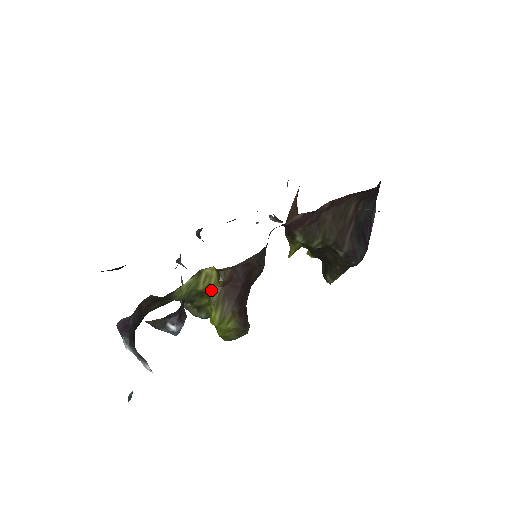
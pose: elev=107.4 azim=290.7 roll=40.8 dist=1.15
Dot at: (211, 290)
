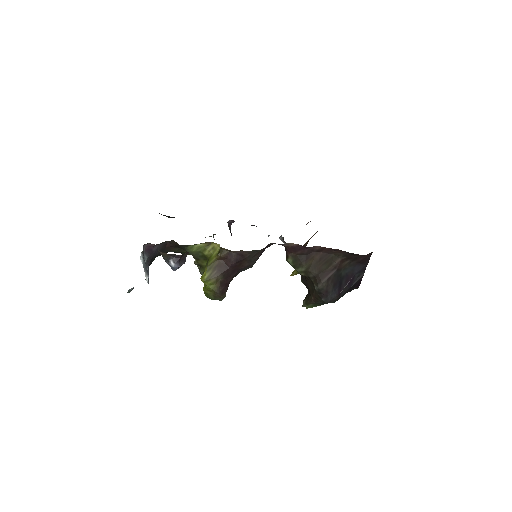
Dot at: (211, 258)
